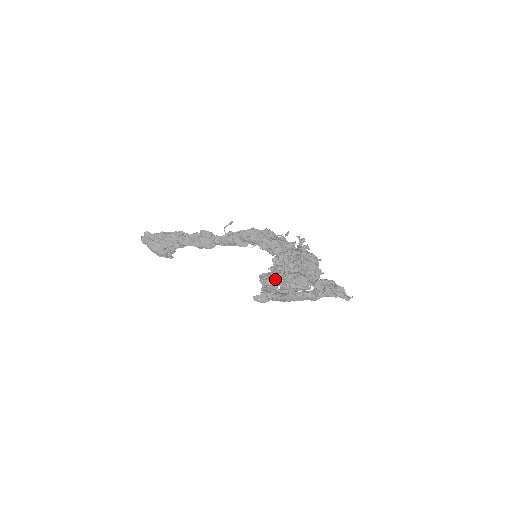
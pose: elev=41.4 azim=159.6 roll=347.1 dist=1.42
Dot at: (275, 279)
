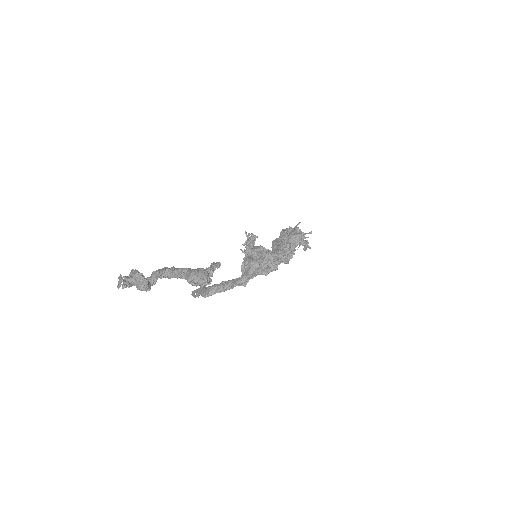
Dot at: (159, 272)
